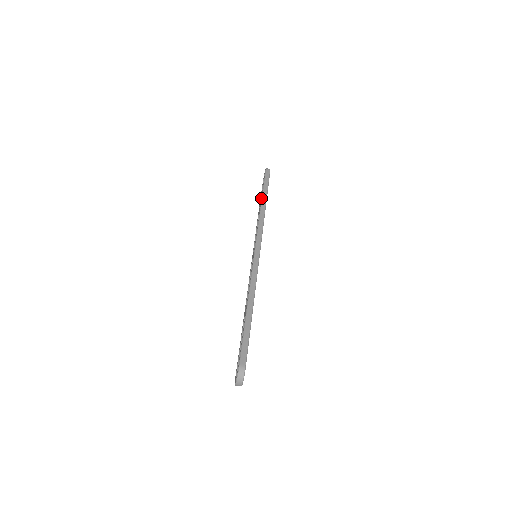
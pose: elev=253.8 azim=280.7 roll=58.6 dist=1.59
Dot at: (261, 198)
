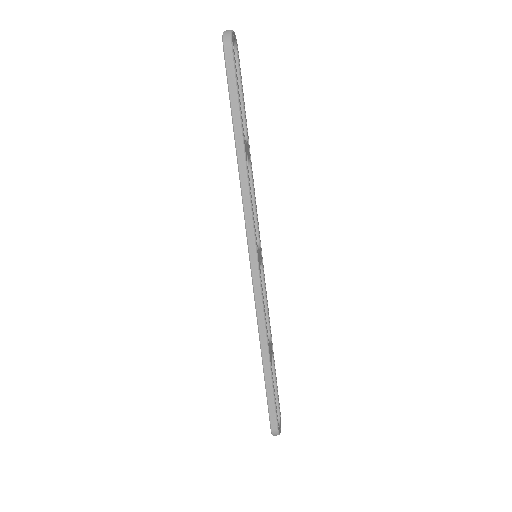
Dot at: (234, 137)
